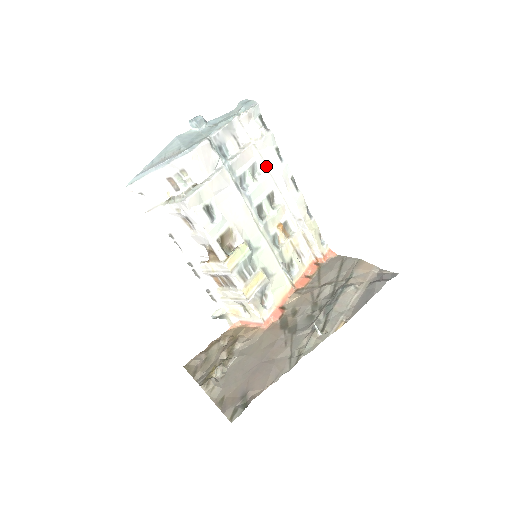
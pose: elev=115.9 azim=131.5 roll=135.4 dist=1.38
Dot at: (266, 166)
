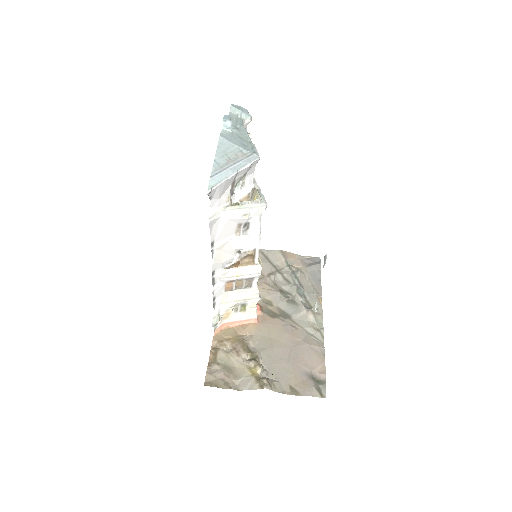
Dot at: occluded
